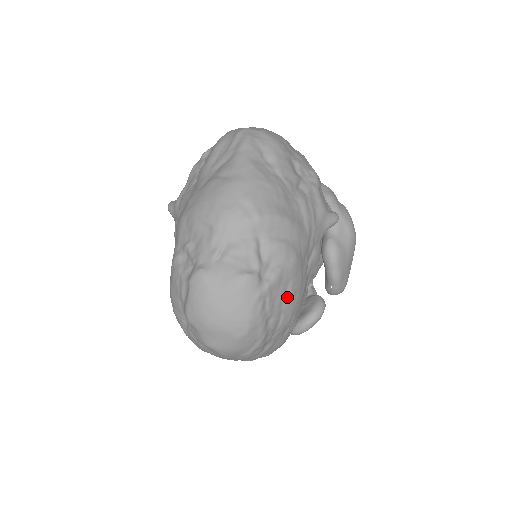
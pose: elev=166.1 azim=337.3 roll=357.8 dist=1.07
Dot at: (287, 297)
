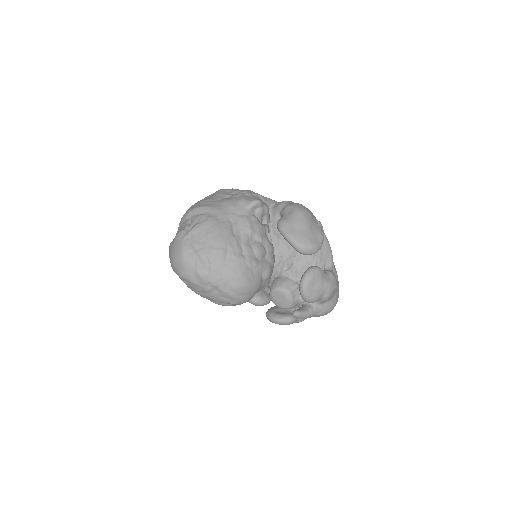
Dot at: (207, 237)
